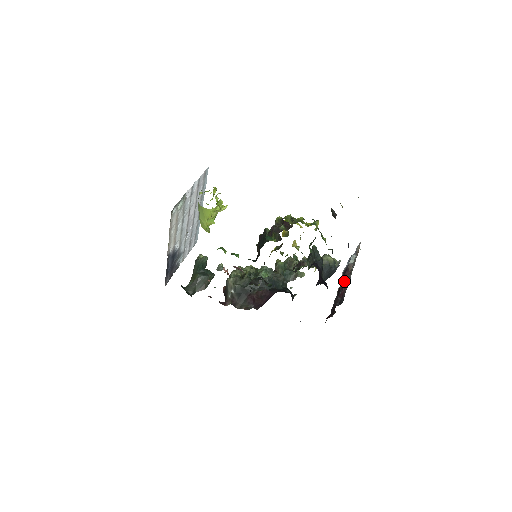
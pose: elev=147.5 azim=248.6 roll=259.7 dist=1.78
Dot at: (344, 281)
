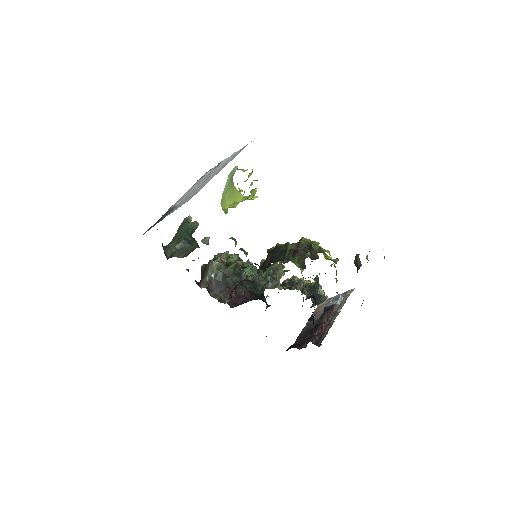
Dot at: (324, 319)
